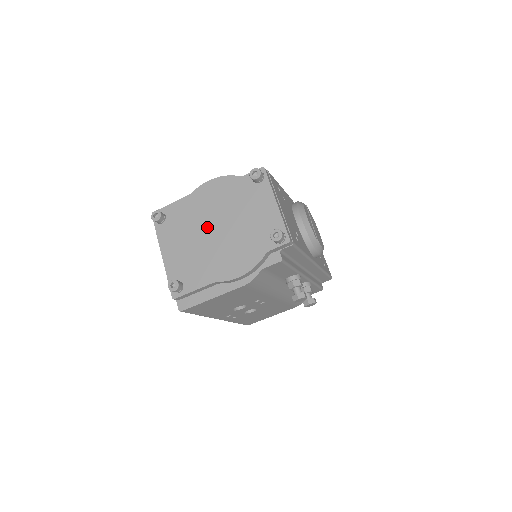
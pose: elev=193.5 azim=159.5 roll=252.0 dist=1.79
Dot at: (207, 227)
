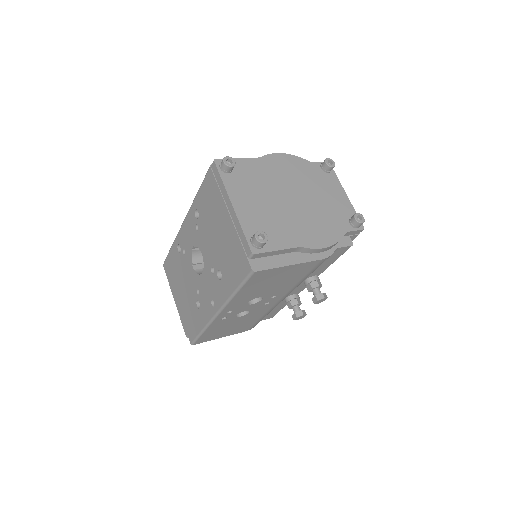
Dot at: (283, 193)
